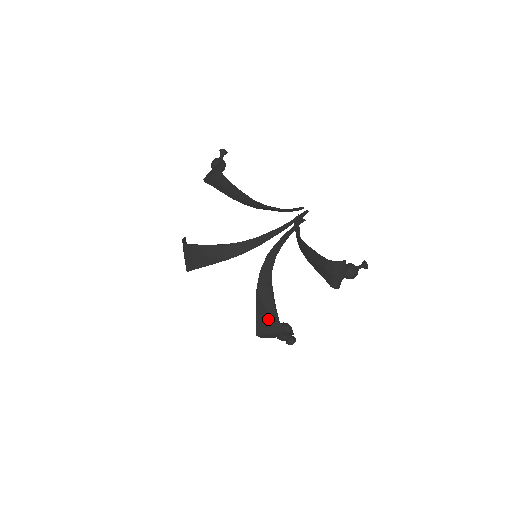
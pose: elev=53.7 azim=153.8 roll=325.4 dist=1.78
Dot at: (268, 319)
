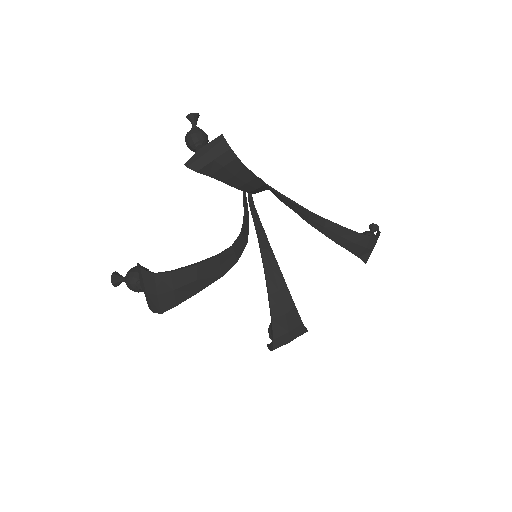
Dot at: (290, 326)
